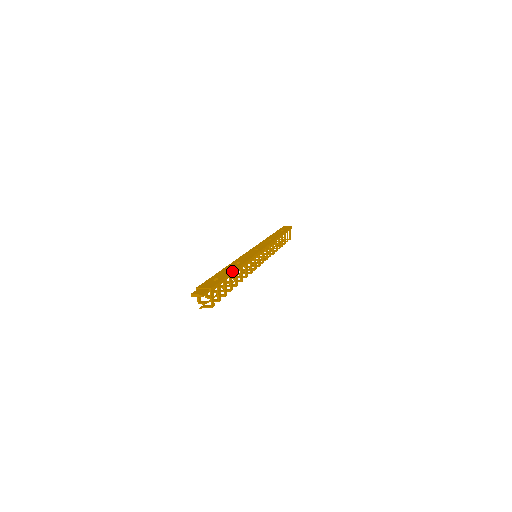
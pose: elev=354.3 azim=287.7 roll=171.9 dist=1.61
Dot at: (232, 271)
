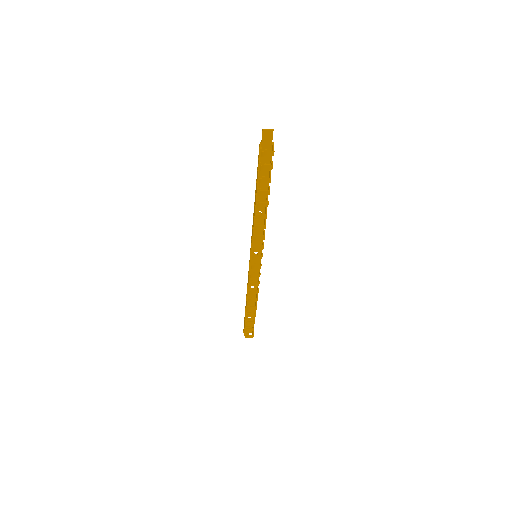
Dot at: (267, 187)
